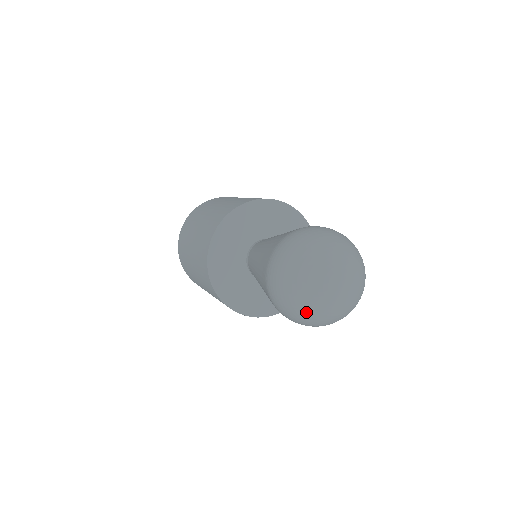
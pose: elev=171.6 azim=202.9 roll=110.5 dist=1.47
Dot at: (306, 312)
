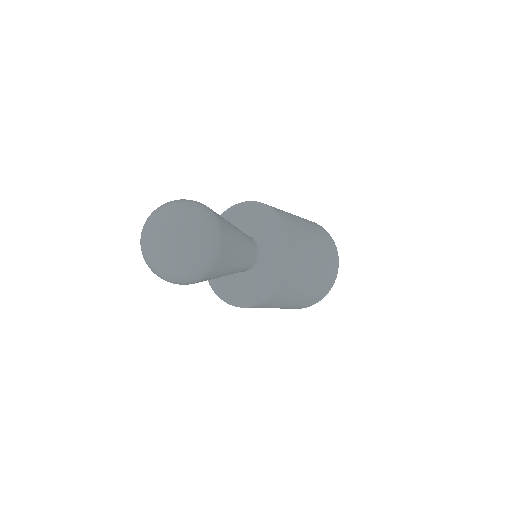
Dot at: occluded
